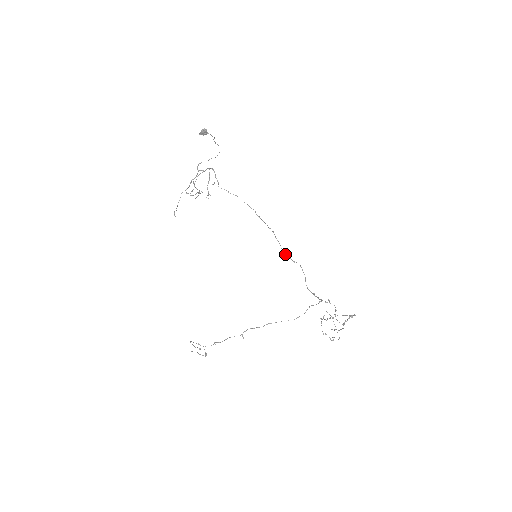
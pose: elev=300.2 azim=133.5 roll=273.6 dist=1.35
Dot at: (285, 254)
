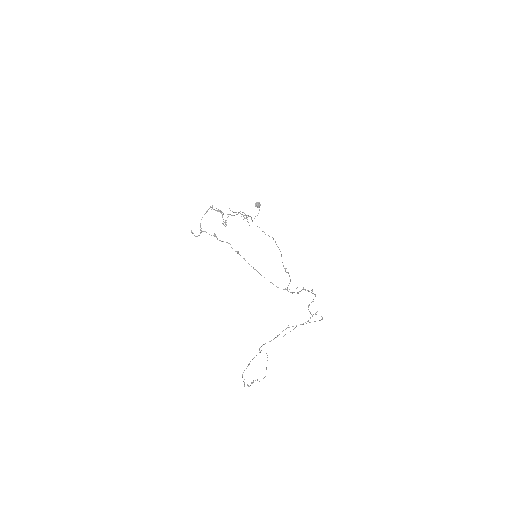
Dot at: occluded
